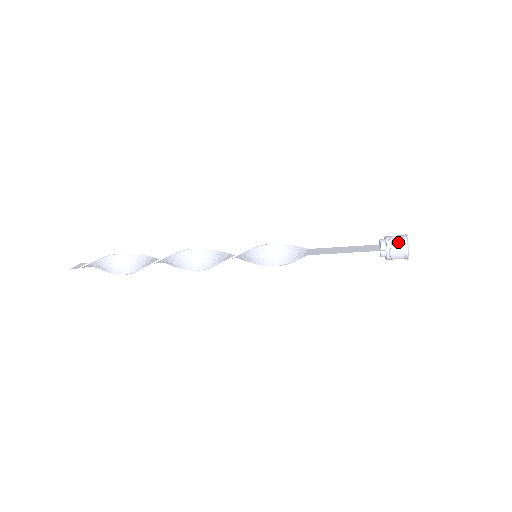
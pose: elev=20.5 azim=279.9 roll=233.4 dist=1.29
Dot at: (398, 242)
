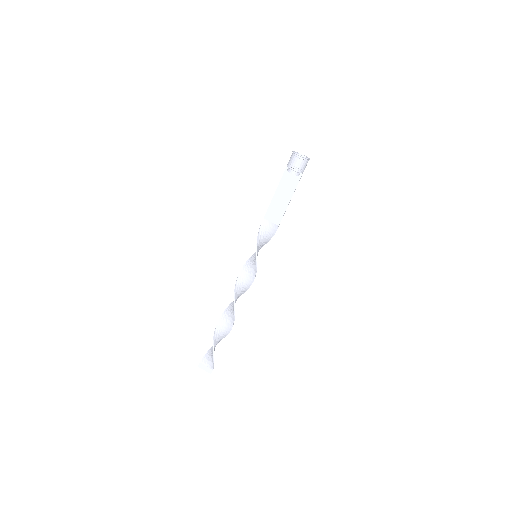
Dot at: occluded
